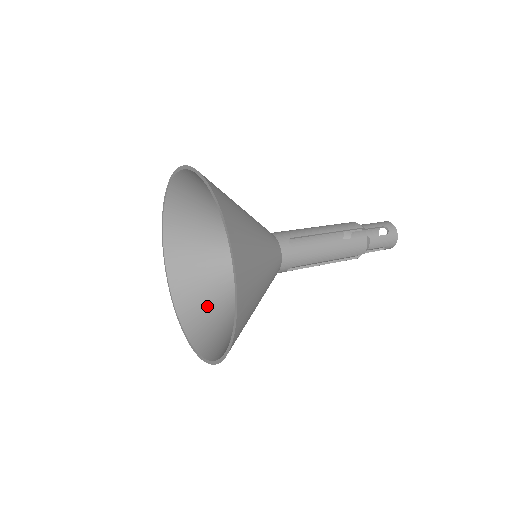
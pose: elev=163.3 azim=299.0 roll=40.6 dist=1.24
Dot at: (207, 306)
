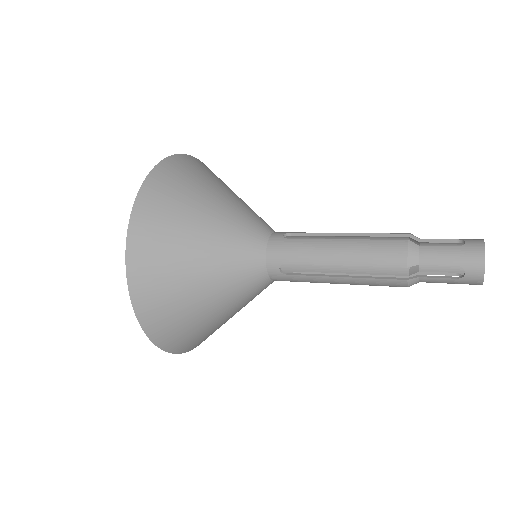
Dot at: occluded
